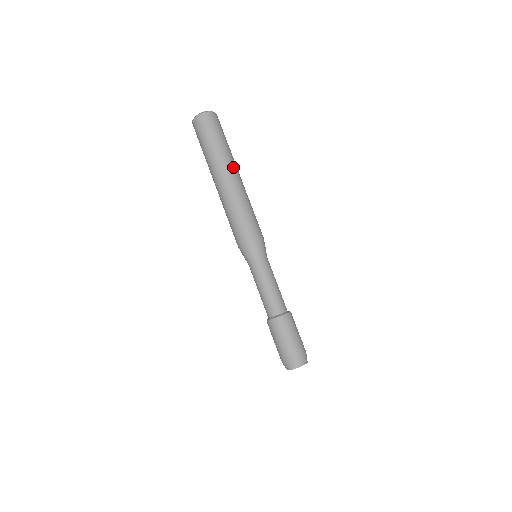
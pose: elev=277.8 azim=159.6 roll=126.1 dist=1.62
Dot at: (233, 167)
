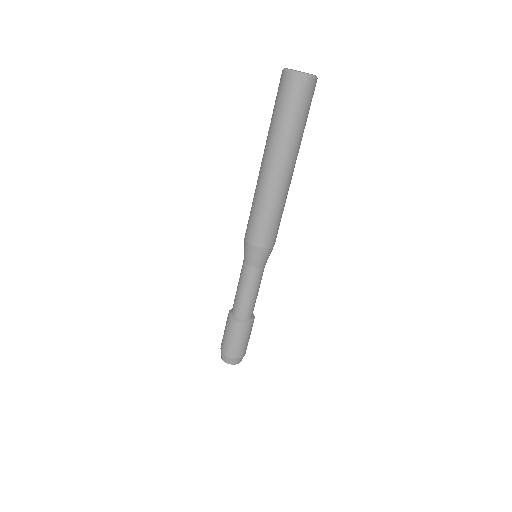
Dot at: (290, 161)
